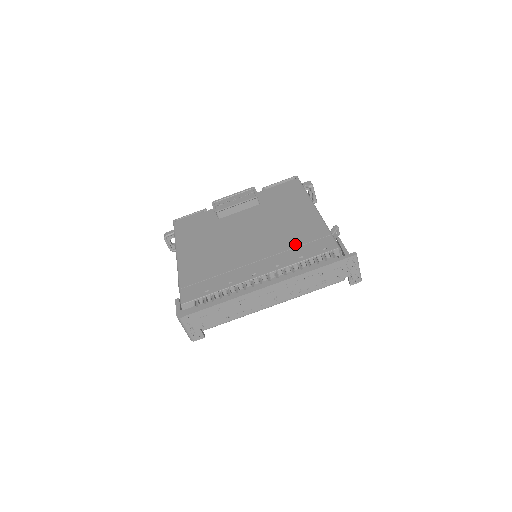
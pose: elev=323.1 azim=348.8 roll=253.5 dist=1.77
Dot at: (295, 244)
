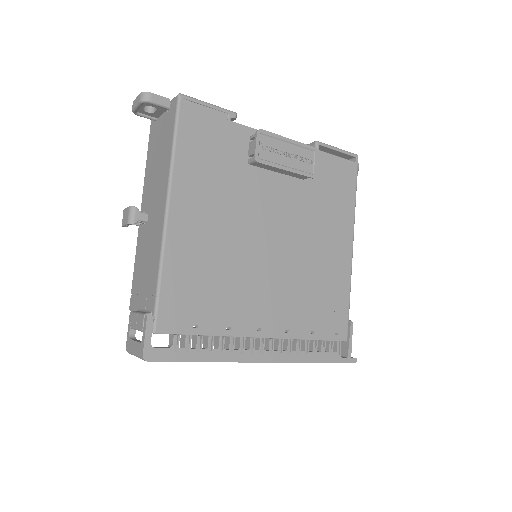
Dot at: (315, 304)
